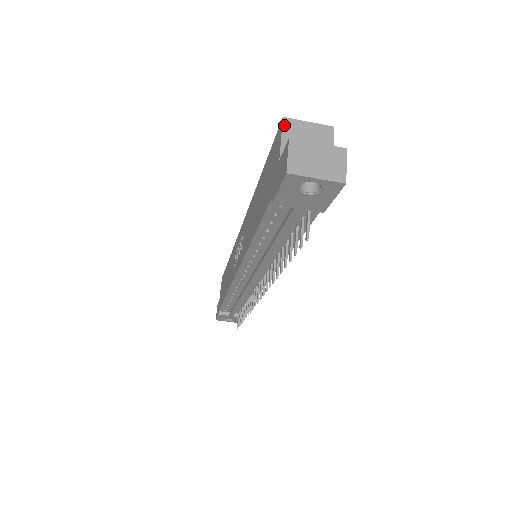
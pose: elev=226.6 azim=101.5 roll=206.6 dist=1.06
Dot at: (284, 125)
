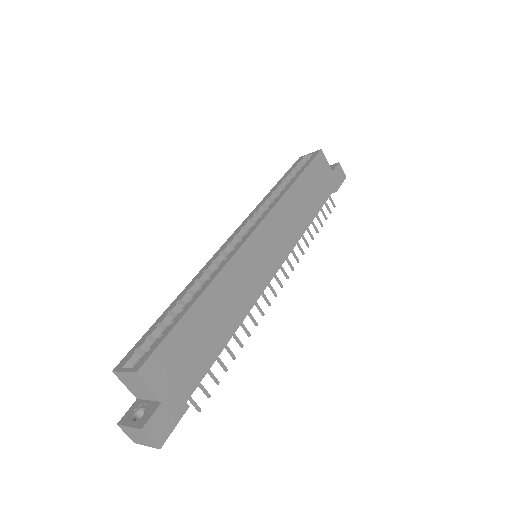
Dot at: occluded
